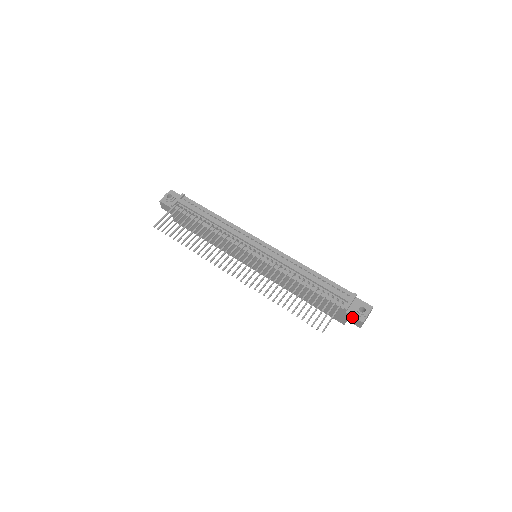
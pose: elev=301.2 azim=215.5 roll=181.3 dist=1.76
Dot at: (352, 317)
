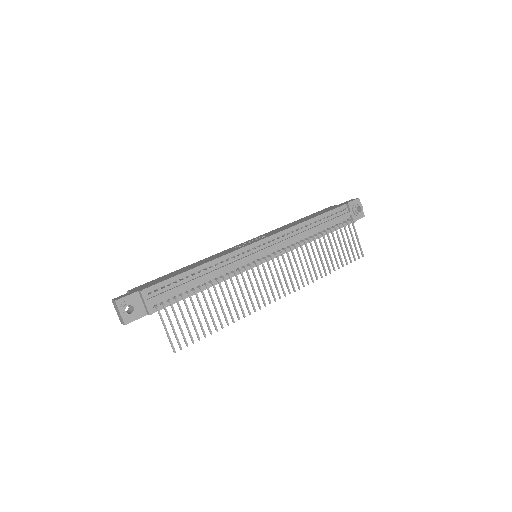
Dot at: (356, 220)
